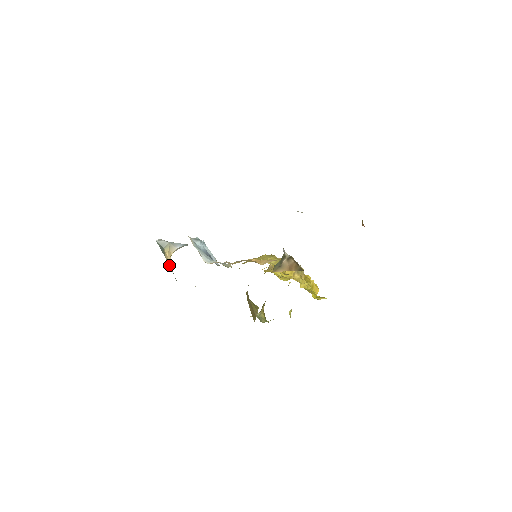
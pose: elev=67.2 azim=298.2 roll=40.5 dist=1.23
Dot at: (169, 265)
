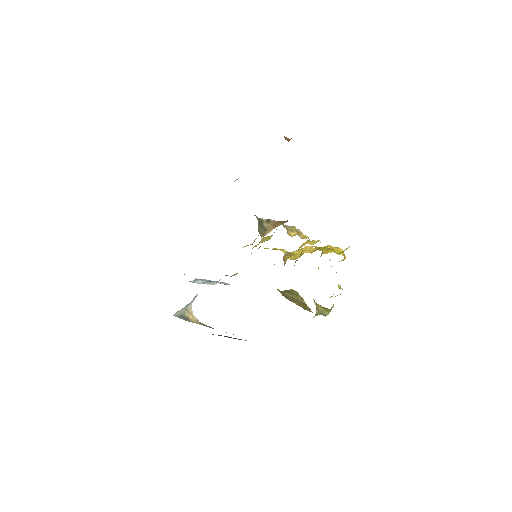
Dot at: (200, 324)
